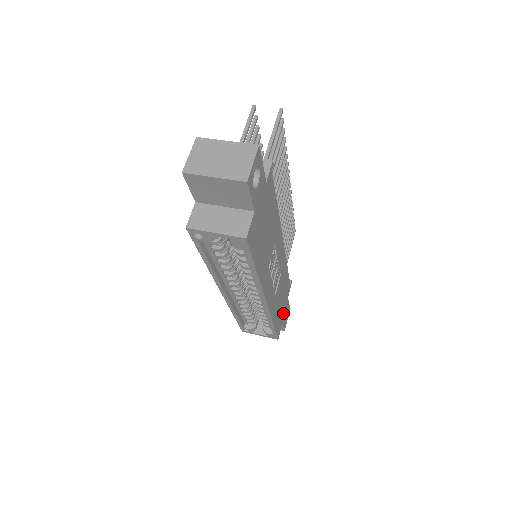
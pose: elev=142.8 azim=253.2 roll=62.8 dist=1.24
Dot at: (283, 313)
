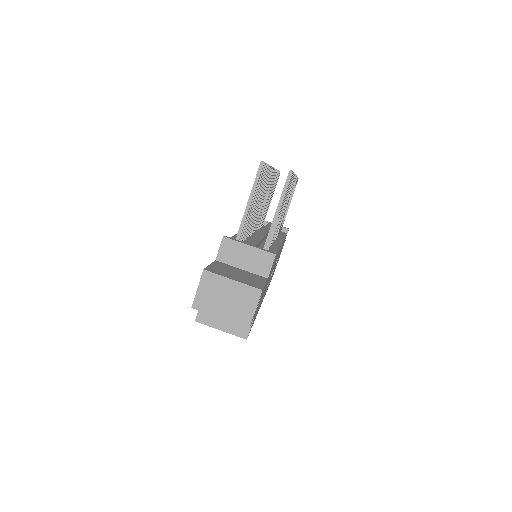
Dot at: (278, 259)
